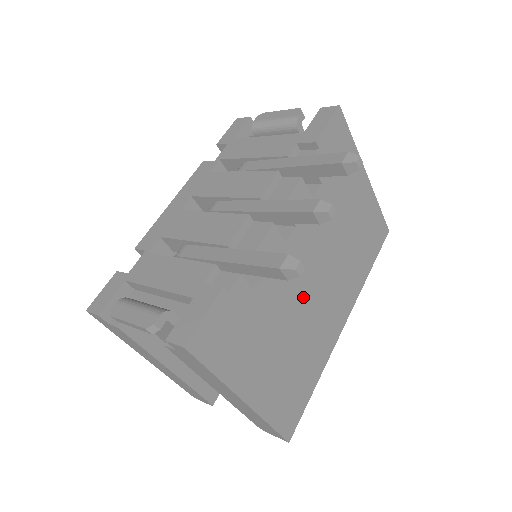
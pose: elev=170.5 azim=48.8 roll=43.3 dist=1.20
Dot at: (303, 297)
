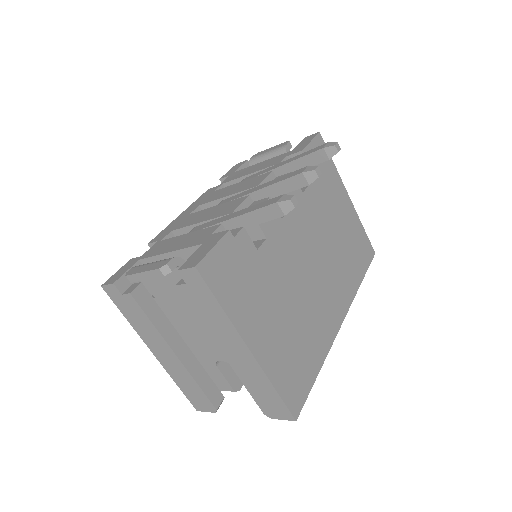
Dot at: (300, 275)
